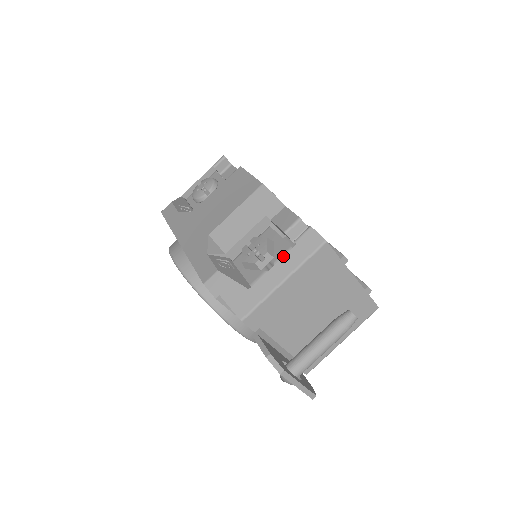
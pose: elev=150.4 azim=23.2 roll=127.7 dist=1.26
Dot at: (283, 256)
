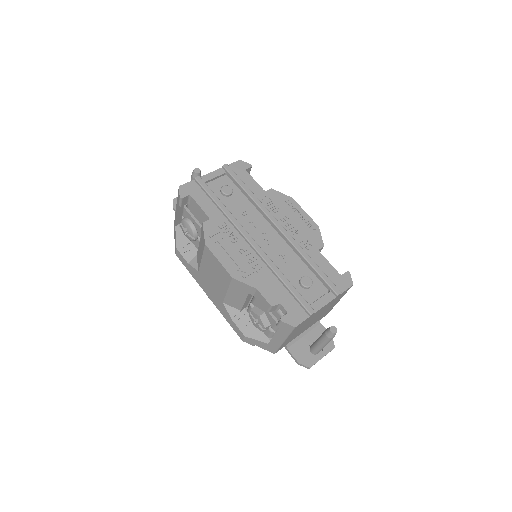
Dot at: (275, 327)
